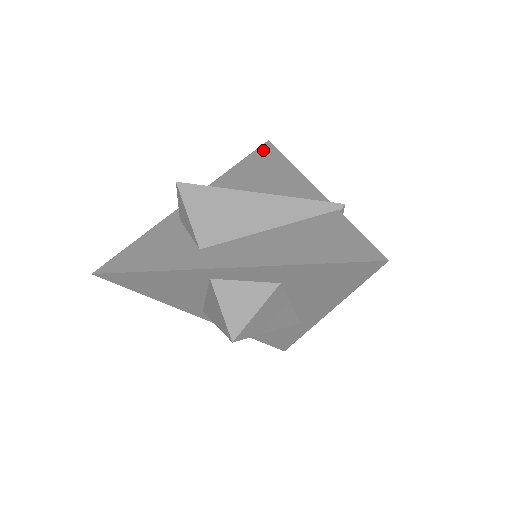
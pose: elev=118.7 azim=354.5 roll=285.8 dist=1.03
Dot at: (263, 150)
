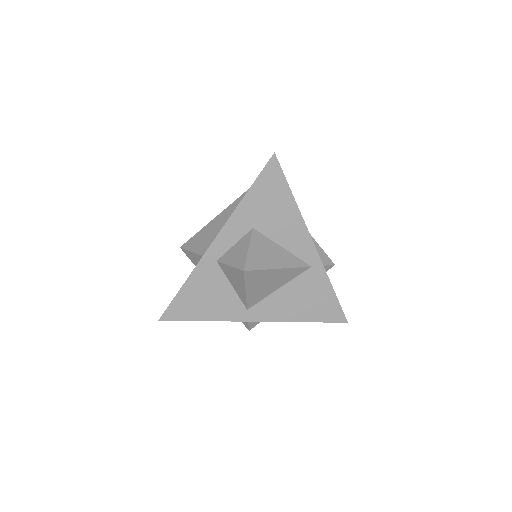
Dot at: occluded
